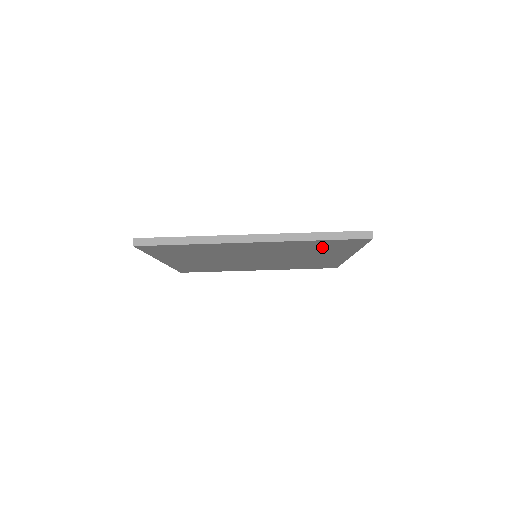
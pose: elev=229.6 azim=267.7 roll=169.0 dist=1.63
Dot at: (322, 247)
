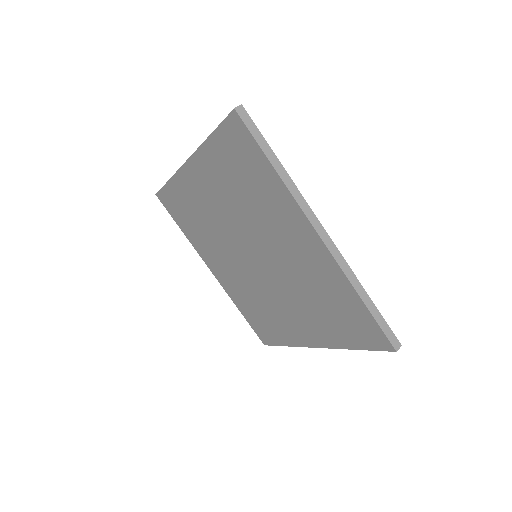
Dot at: (337, 311)
